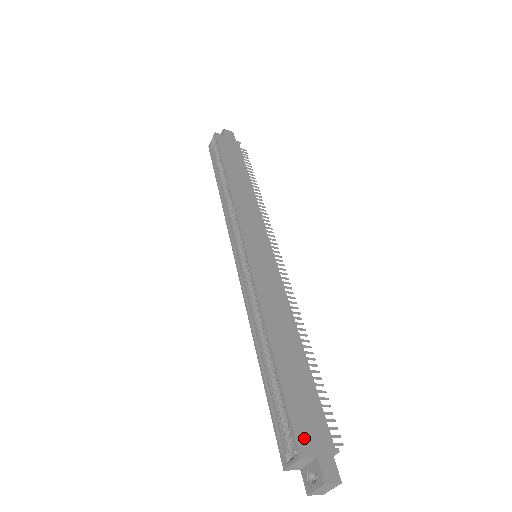
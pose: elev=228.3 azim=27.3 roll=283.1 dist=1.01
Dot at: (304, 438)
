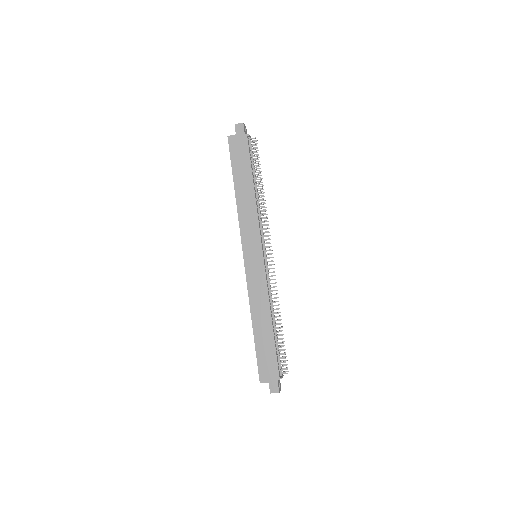
Dot at: (263, 374)
